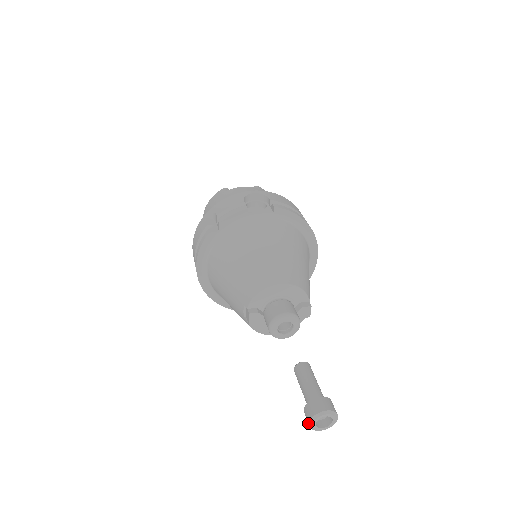
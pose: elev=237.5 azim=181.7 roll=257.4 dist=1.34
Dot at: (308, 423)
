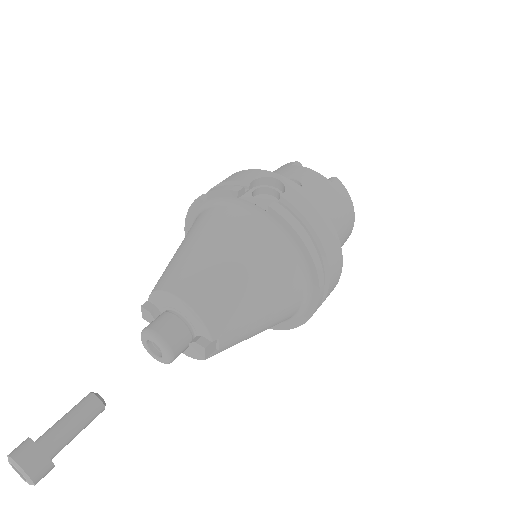
Dot at: occluded
